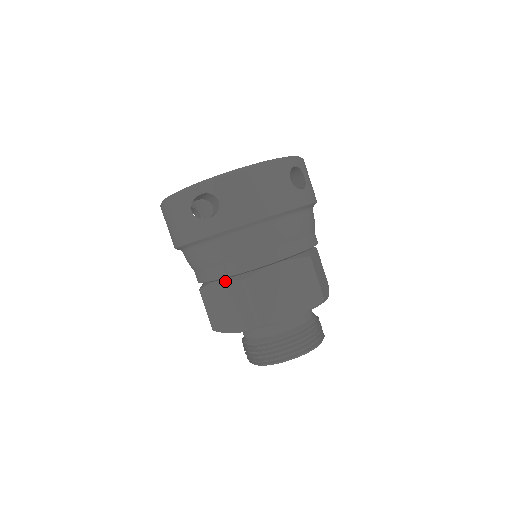
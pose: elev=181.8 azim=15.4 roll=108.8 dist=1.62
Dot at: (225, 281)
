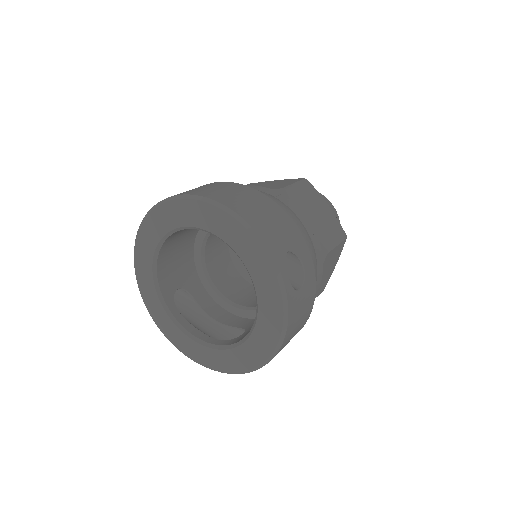
Dot at: occluded
